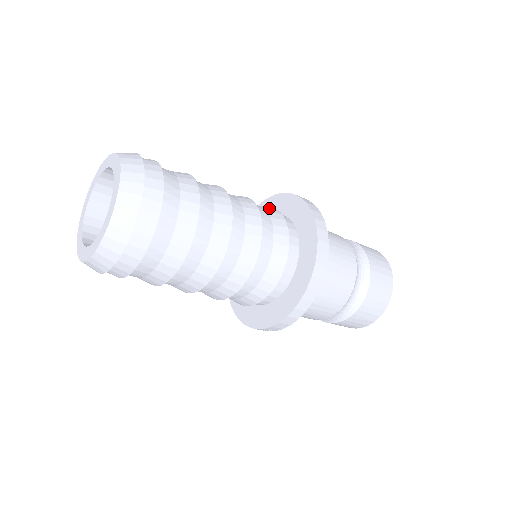
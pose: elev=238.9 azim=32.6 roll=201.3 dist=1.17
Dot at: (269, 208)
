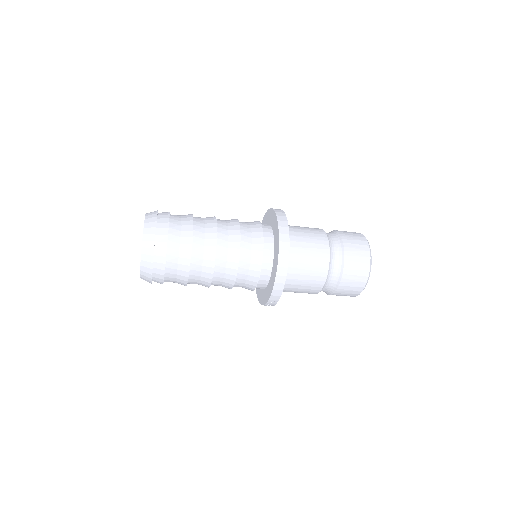
Dot at: occluded
